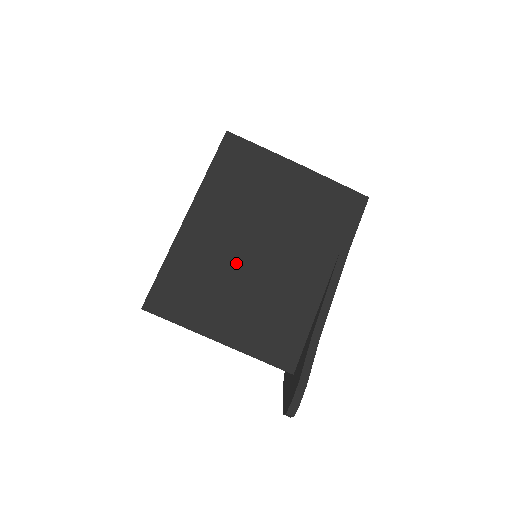
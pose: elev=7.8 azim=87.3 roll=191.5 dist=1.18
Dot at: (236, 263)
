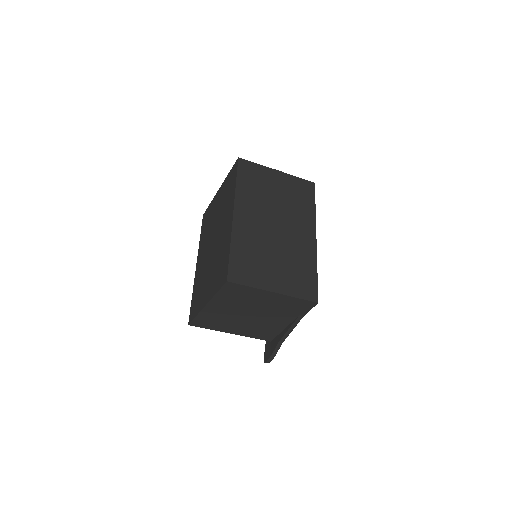
Dot at: (238, 317)
